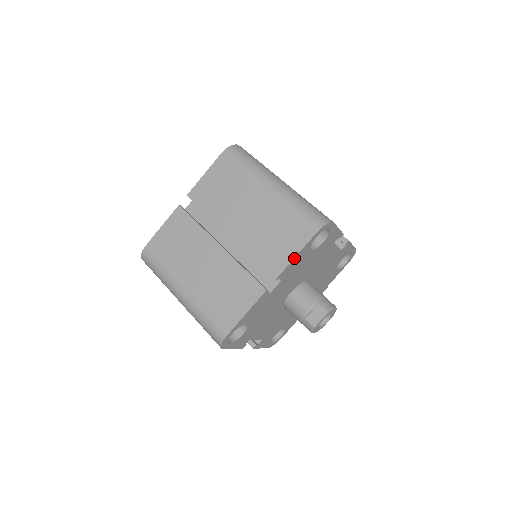
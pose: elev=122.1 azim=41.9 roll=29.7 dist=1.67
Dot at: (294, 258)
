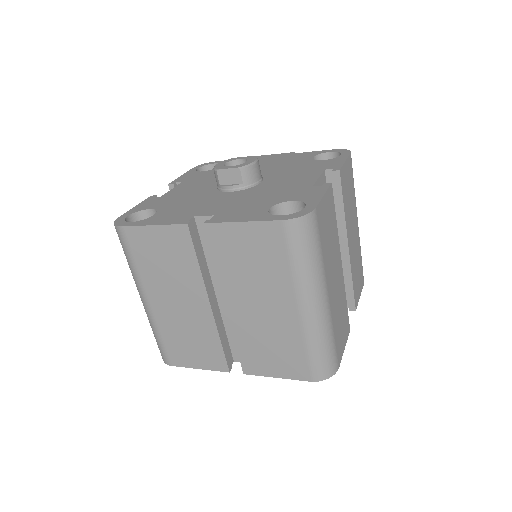
Dot at: (274, 377)
